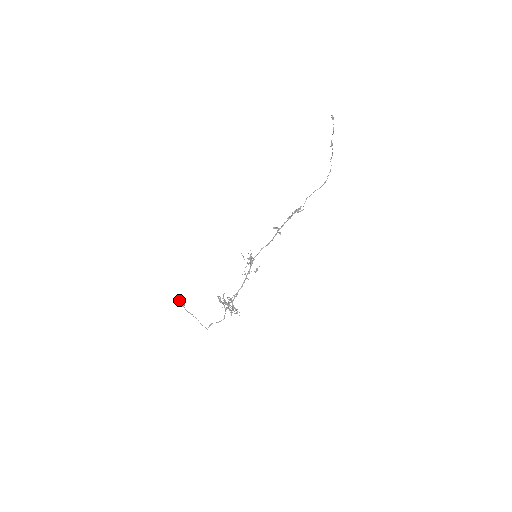
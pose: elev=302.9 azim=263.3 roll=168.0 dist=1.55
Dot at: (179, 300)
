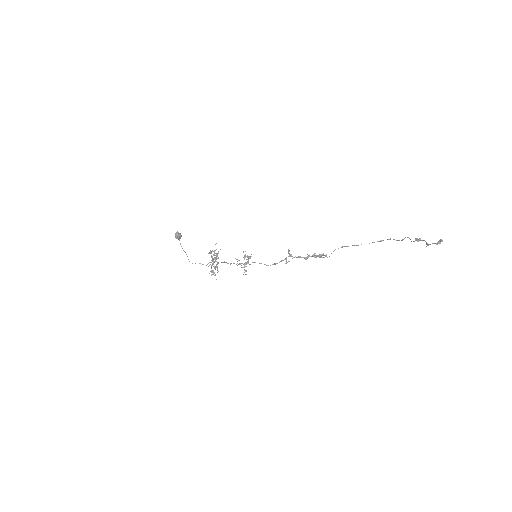
Dot at: (176, 237)
